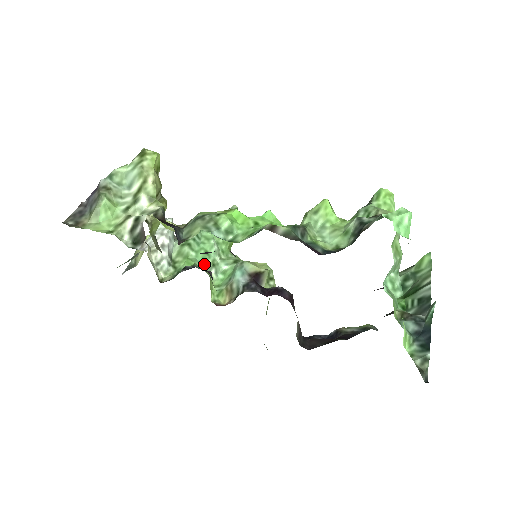
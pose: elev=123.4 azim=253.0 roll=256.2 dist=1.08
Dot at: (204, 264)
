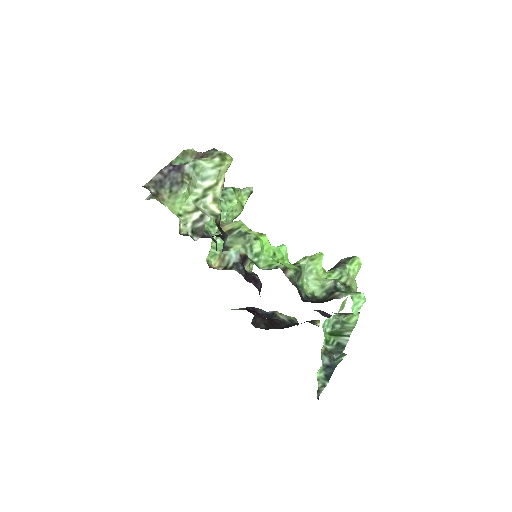
Dot at: (212, 229)
